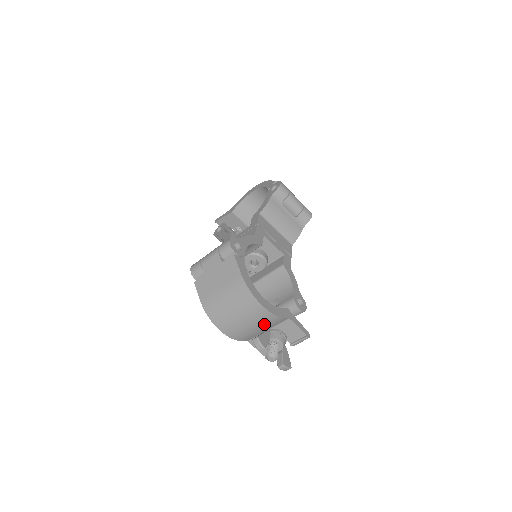
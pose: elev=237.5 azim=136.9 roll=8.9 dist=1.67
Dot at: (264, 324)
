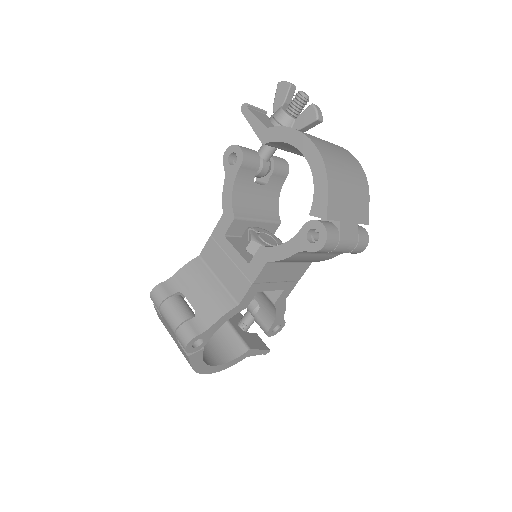
Dot at: occluded
